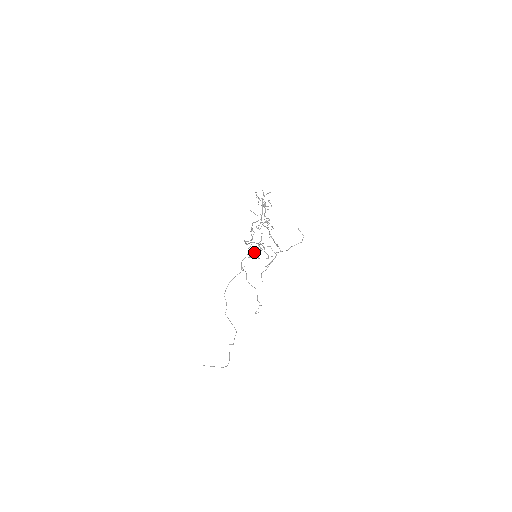
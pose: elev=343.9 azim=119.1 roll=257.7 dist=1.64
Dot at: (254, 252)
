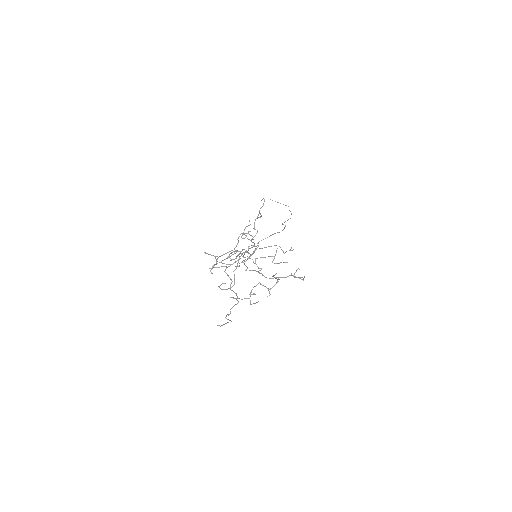
Dot at: occluded
